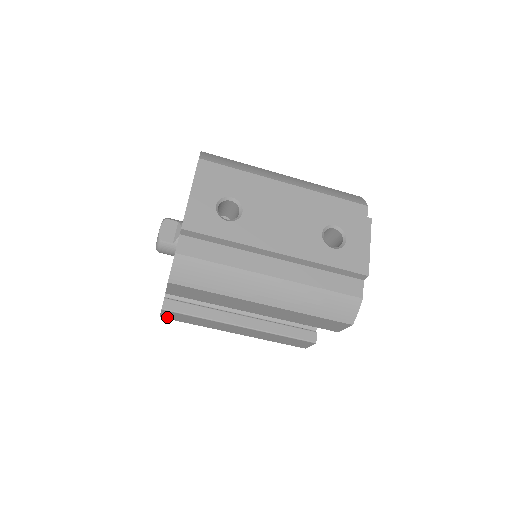
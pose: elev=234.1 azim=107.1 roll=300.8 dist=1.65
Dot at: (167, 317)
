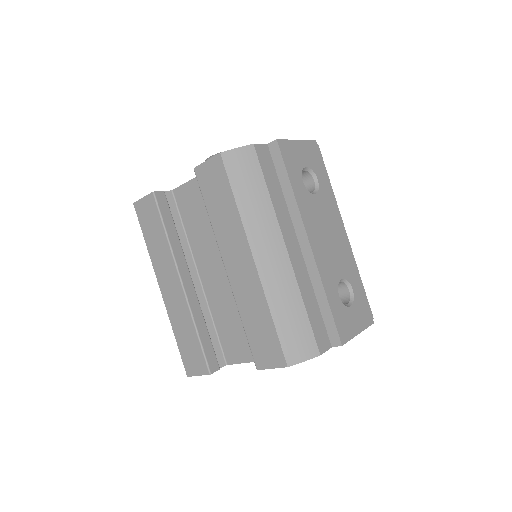
Dot at: (139, 209)
